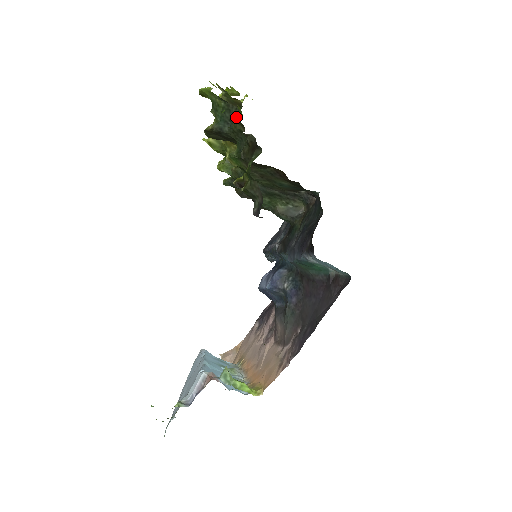
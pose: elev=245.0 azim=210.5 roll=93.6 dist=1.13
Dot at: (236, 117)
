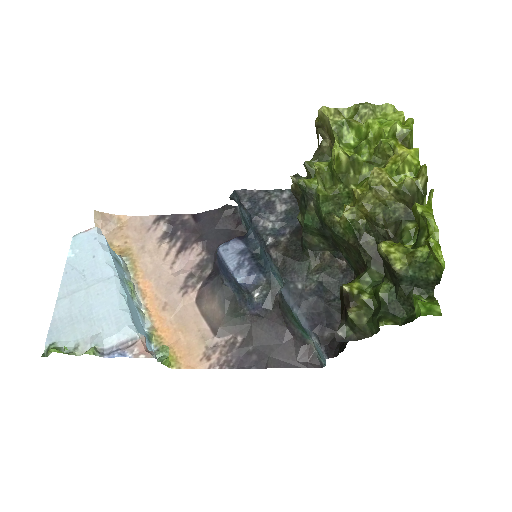
Dot at: (424, 292)
